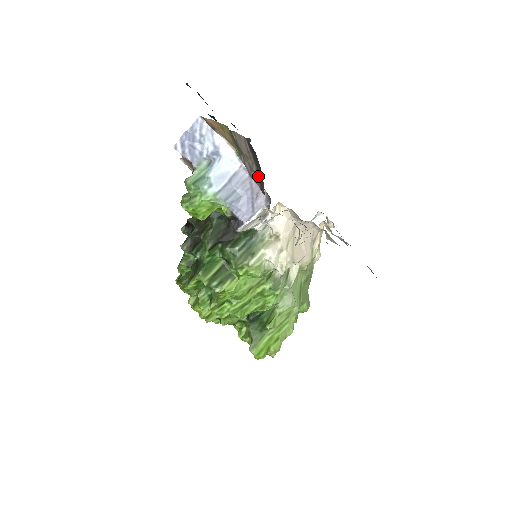
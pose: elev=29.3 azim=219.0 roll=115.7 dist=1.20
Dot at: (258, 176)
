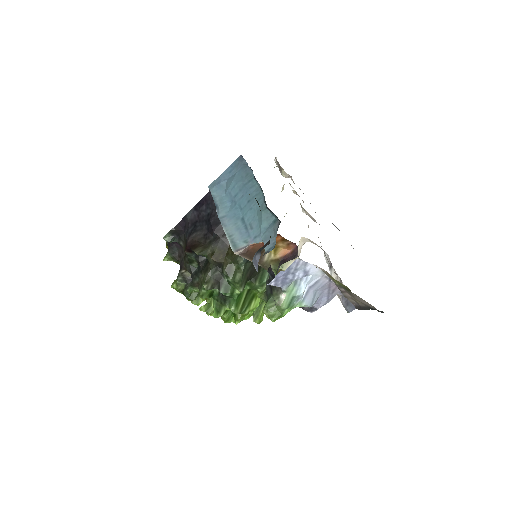
Dot at: (361, 307)
